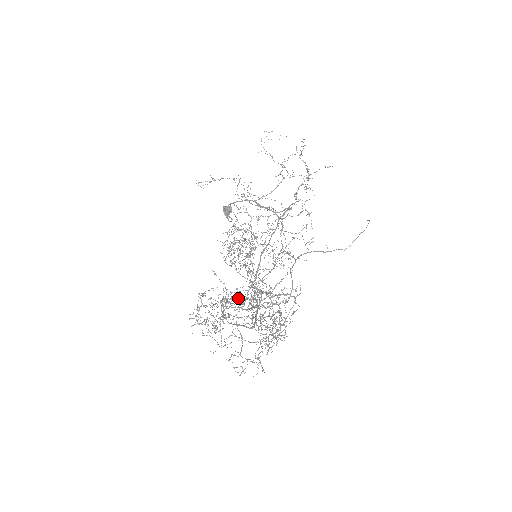
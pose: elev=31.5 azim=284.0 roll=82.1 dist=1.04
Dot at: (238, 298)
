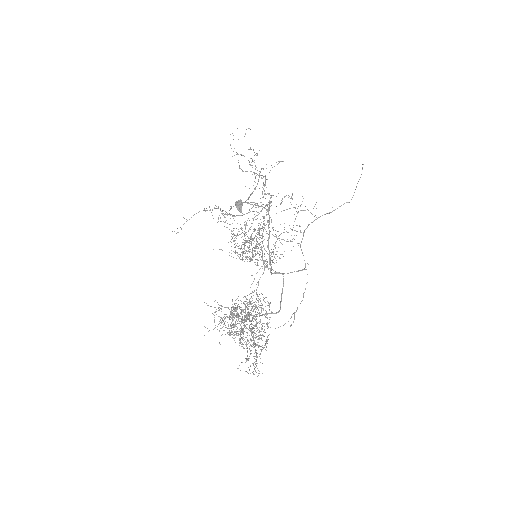
Dot at: occluded
